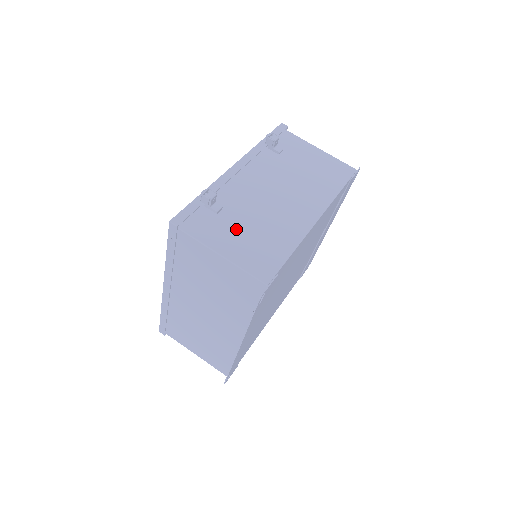
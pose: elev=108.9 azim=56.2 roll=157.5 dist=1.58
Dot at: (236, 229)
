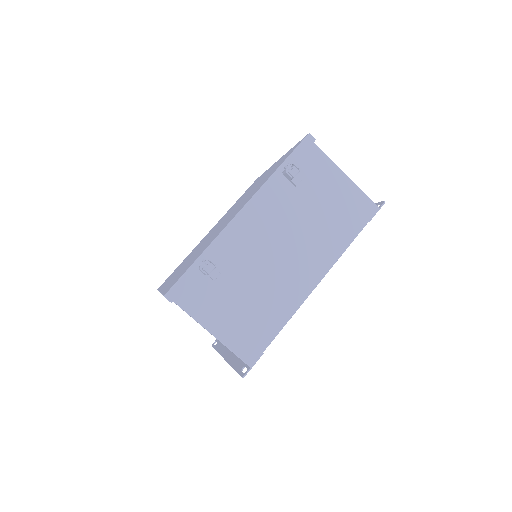
Dot at: (231, 300)
